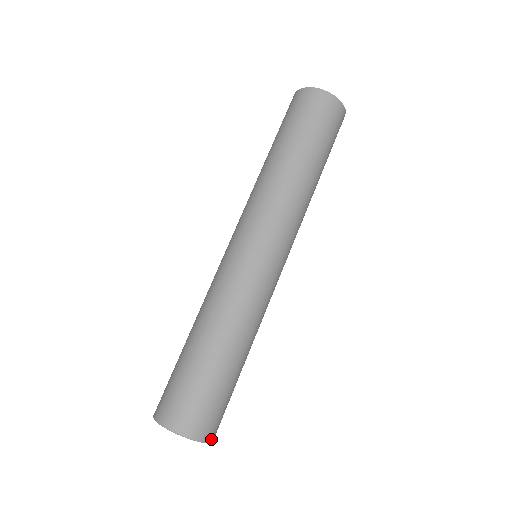
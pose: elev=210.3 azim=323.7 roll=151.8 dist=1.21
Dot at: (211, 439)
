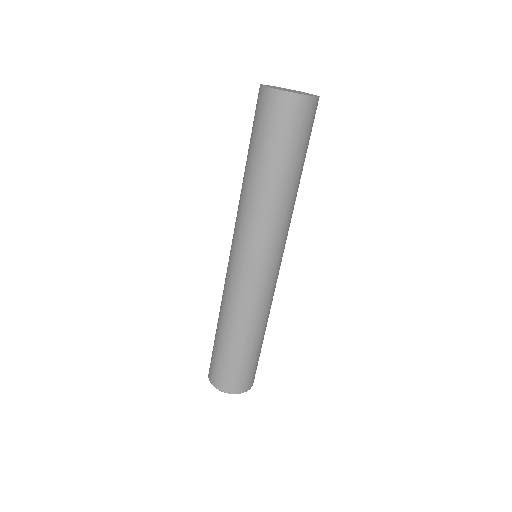
Dot at: (239, 392)
